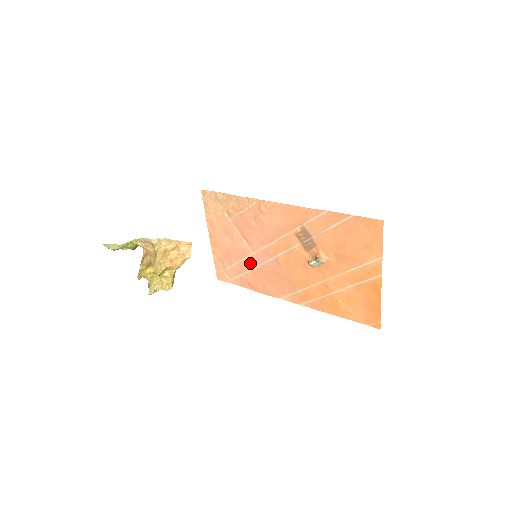
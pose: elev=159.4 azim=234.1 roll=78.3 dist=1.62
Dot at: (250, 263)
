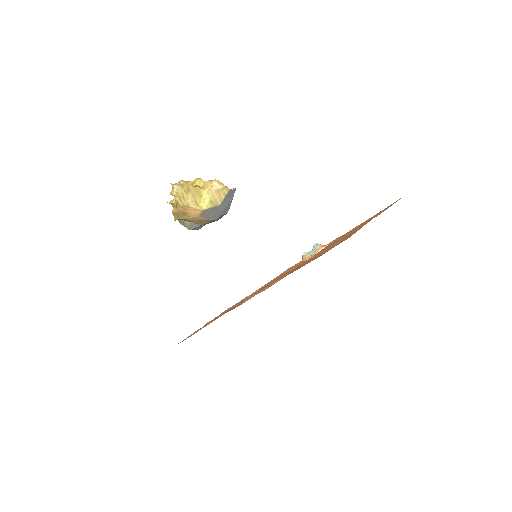
Dot at: occluded
